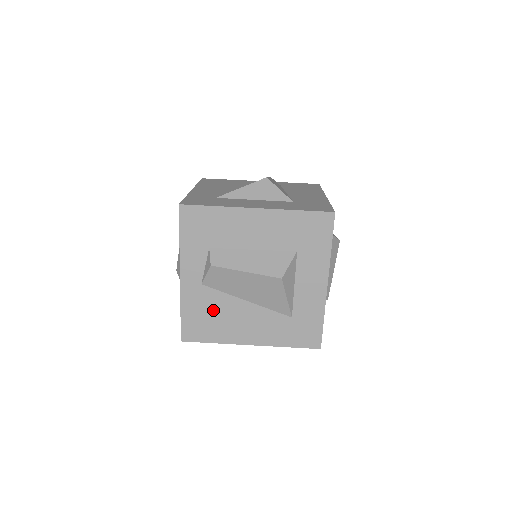
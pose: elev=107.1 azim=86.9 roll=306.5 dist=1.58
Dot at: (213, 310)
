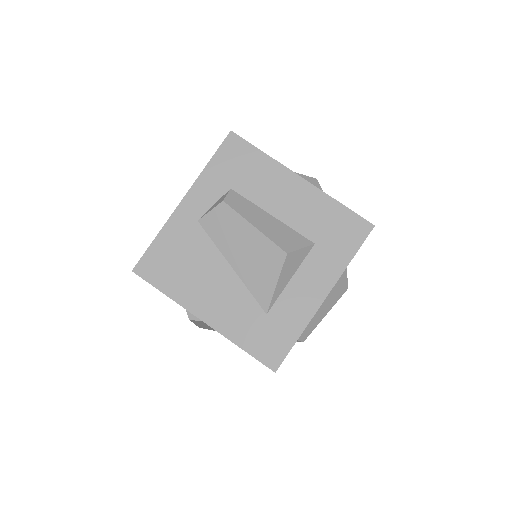
Dot at: (190, 256)
